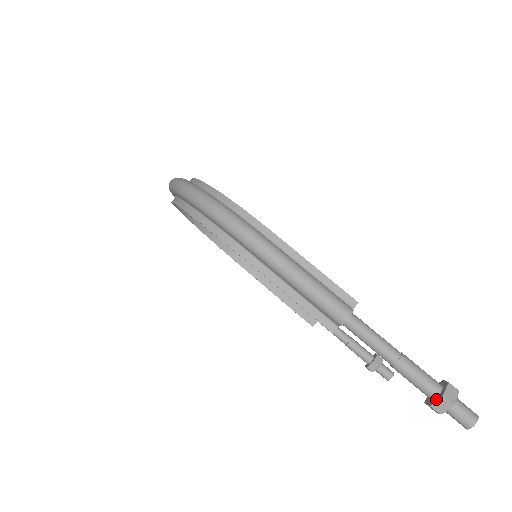
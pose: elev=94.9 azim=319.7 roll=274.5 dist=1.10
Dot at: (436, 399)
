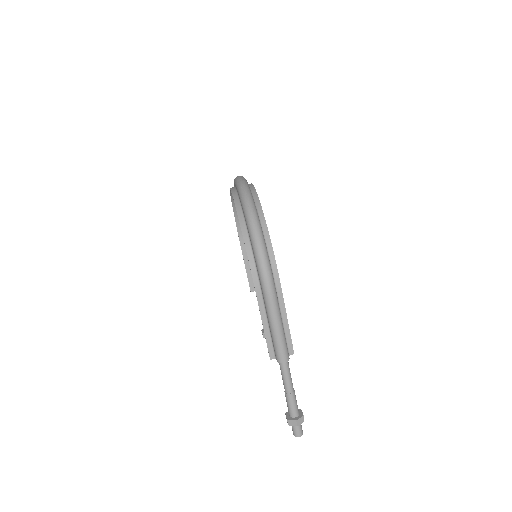
Dot at: (292, 419)
